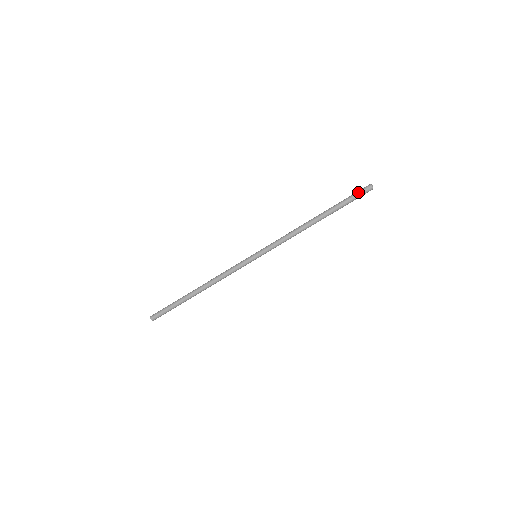
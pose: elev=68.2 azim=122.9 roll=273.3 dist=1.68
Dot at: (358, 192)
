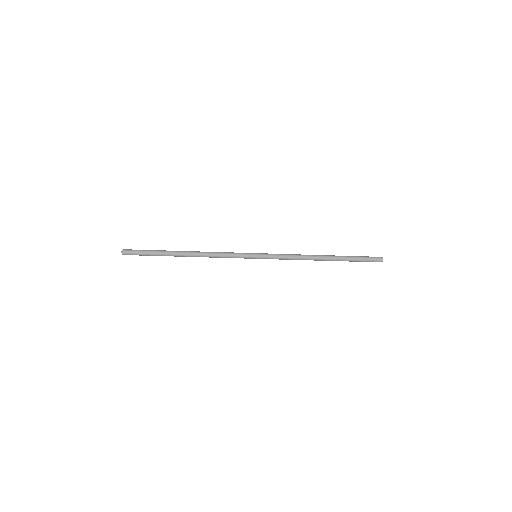
Dot at: (370, 260)
